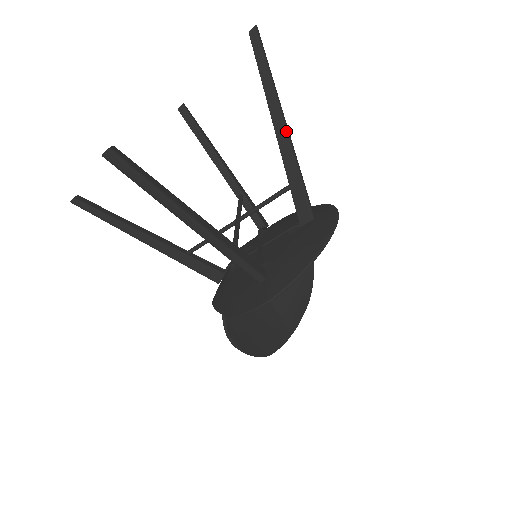
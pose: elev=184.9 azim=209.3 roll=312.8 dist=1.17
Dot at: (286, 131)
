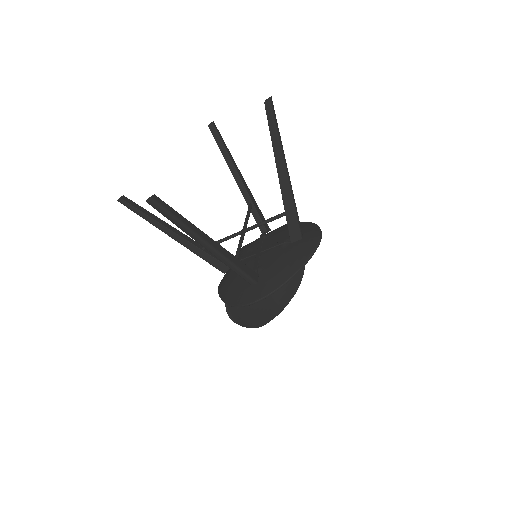
Dot at: (286, 175)
